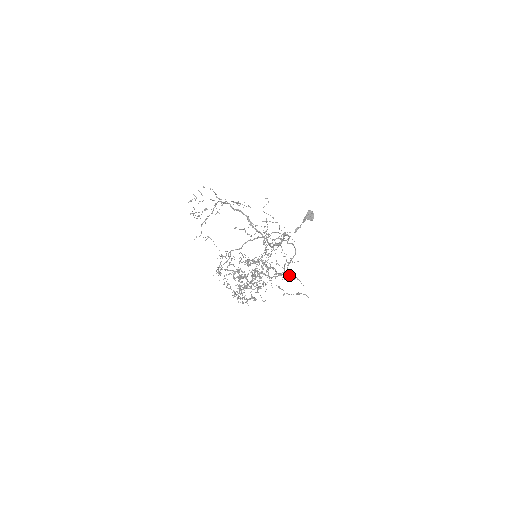
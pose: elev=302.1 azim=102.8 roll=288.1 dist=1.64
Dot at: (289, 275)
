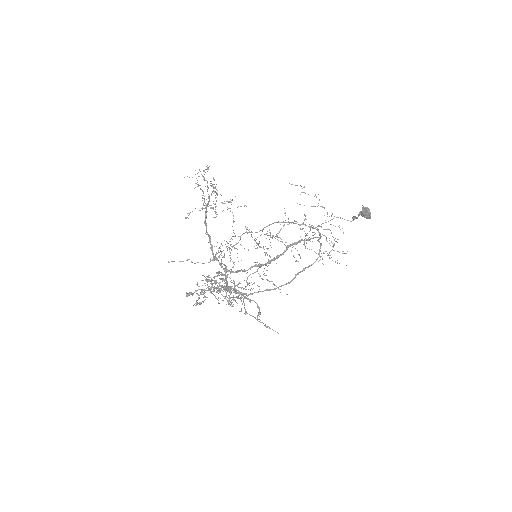
Dot at: (257, 306)
